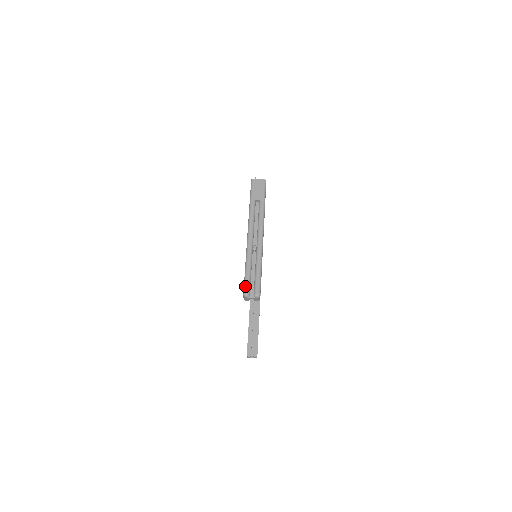
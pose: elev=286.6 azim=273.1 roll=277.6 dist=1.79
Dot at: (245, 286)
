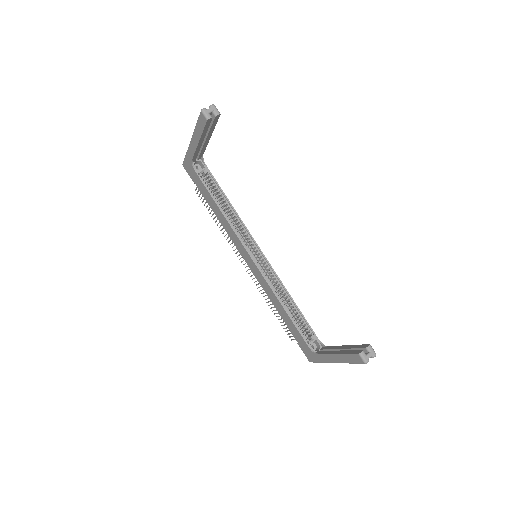
Dot at: occluded
